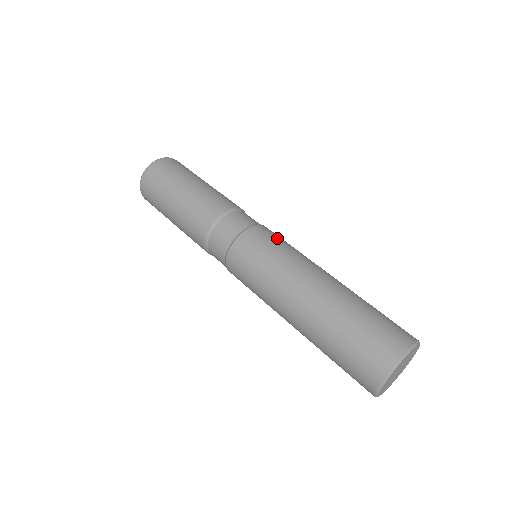
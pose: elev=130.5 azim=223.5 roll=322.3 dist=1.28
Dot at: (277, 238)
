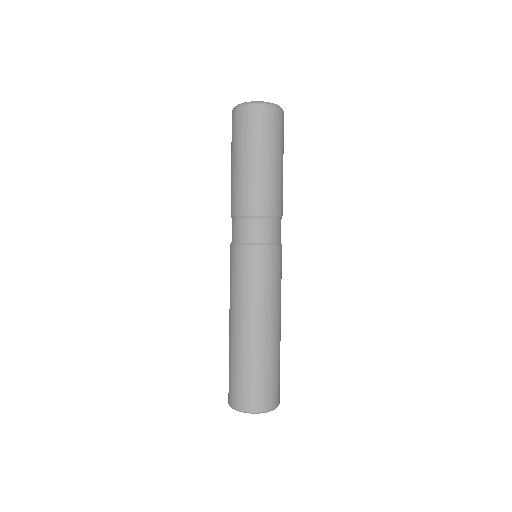
Dot at: (275, 269)
